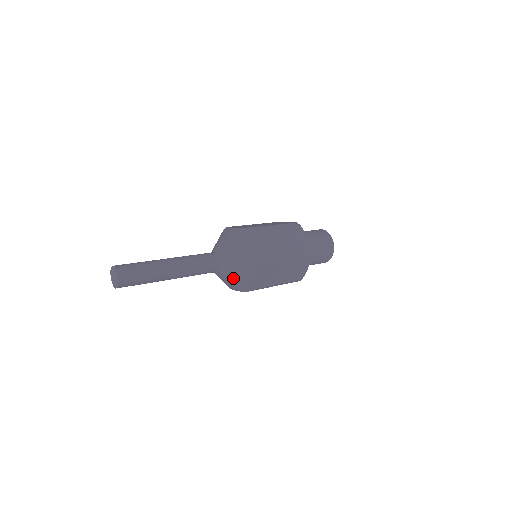
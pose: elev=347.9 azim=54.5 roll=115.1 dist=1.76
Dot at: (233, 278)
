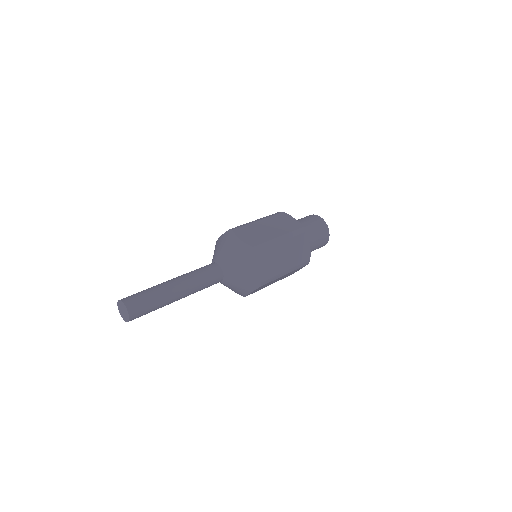
Dot at: (234, 289)
